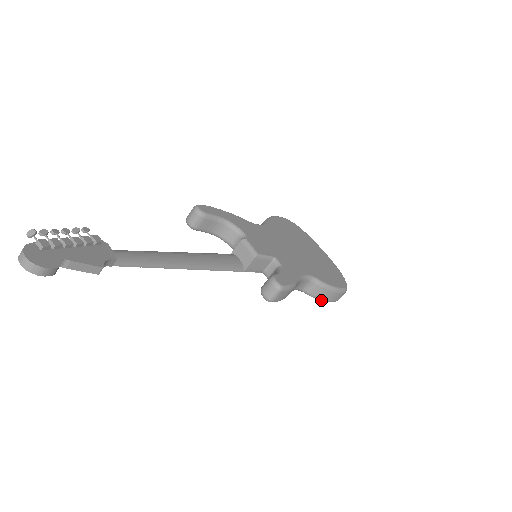
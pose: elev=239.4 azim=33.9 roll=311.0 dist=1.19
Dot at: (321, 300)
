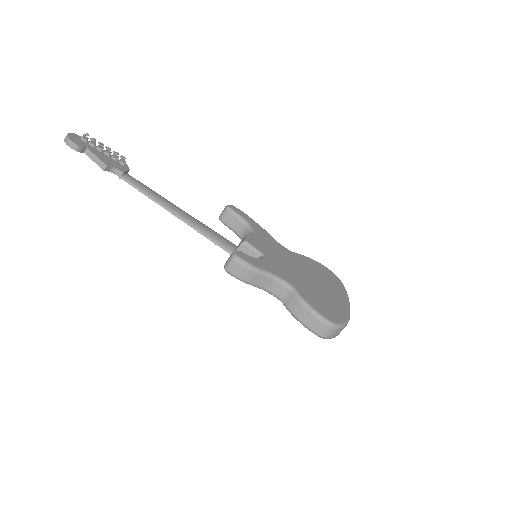
Dot at: (299, 321)
